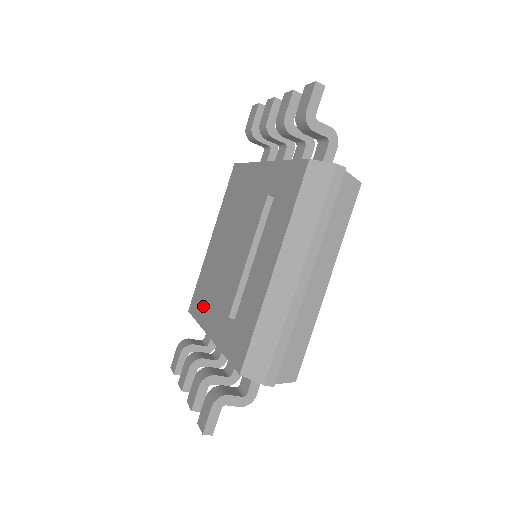
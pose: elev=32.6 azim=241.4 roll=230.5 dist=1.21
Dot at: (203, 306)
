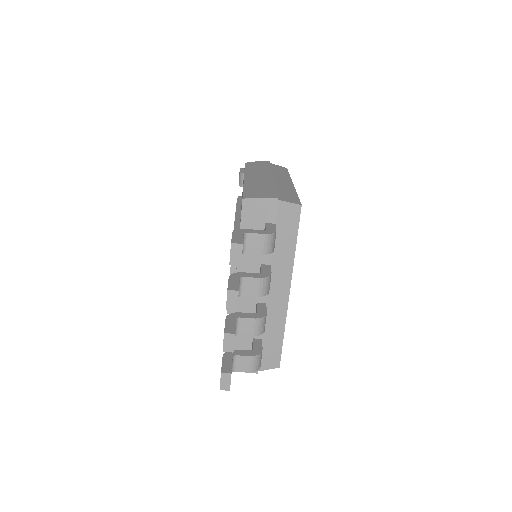
Dot at: occluded
